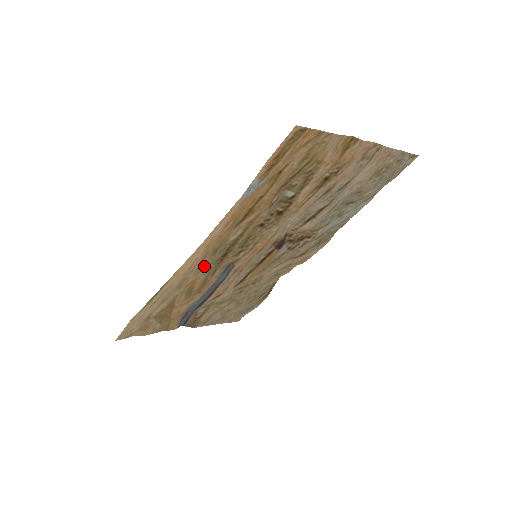
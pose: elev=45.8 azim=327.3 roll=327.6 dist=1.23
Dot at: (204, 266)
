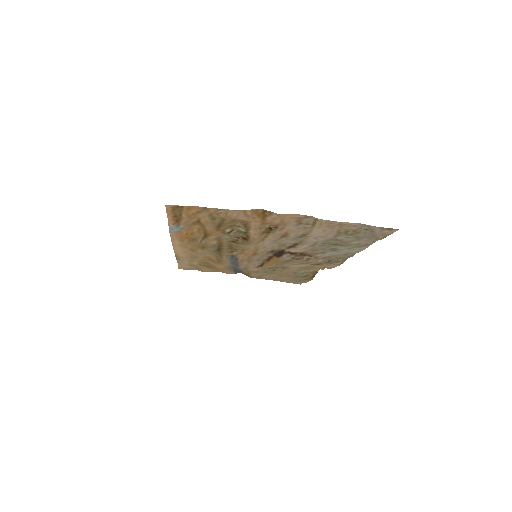
Dot at: (204, 252)
